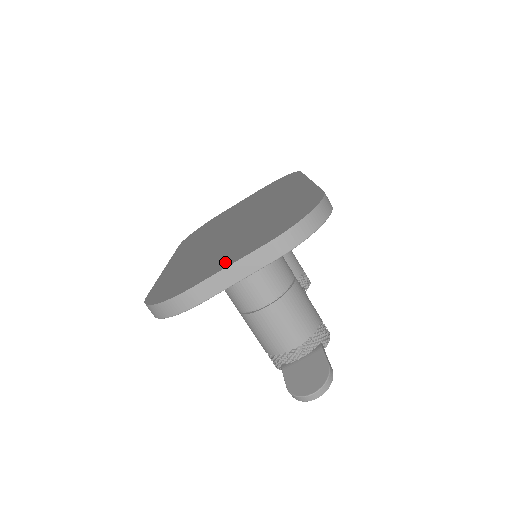
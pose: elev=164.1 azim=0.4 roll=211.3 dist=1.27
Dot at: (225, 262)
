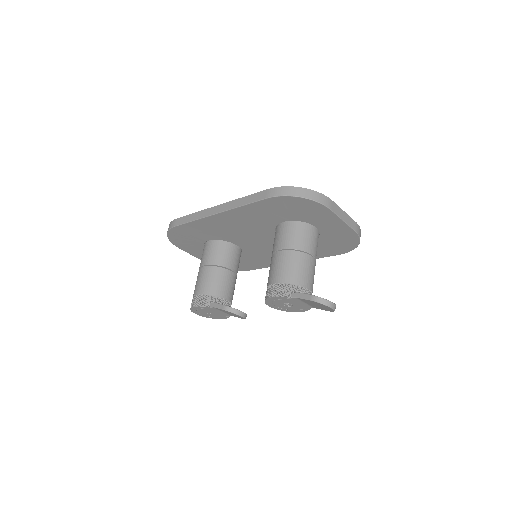
Dot at: occluded
